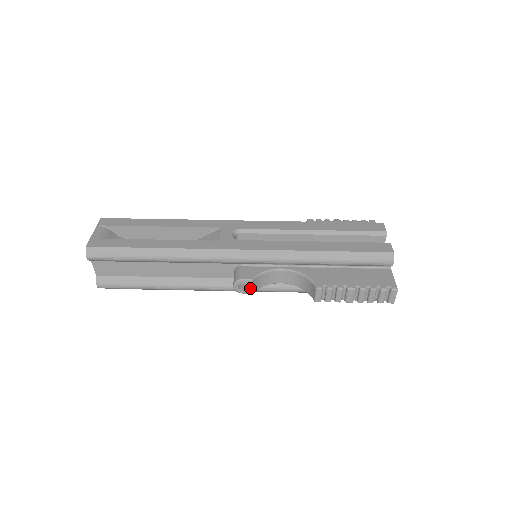
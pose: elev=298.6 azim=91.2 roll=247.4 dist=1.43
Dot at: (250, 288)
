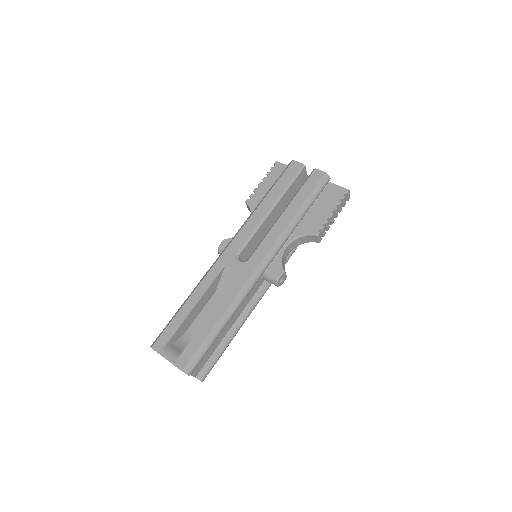
Dot at: (285, 276)
